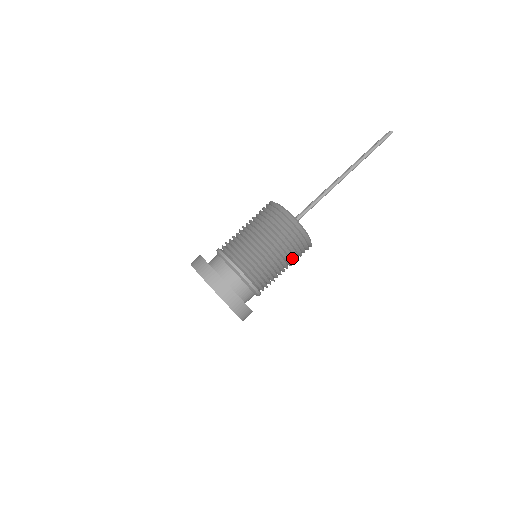
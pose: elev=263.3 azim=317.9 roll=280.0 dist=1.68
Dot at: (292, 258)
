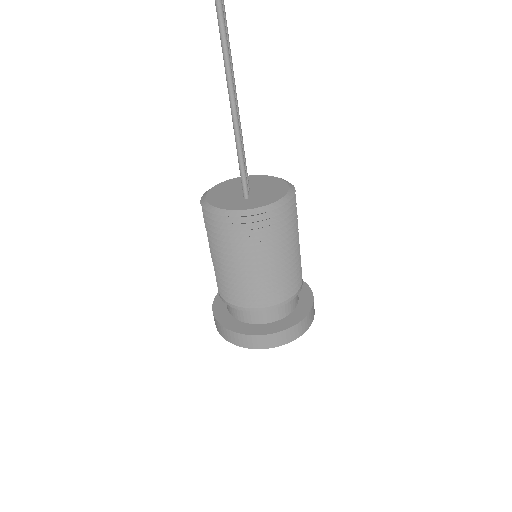
Dot at: (288, 236)
